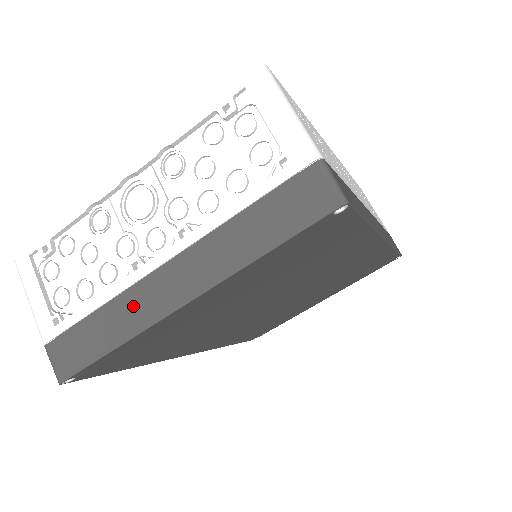
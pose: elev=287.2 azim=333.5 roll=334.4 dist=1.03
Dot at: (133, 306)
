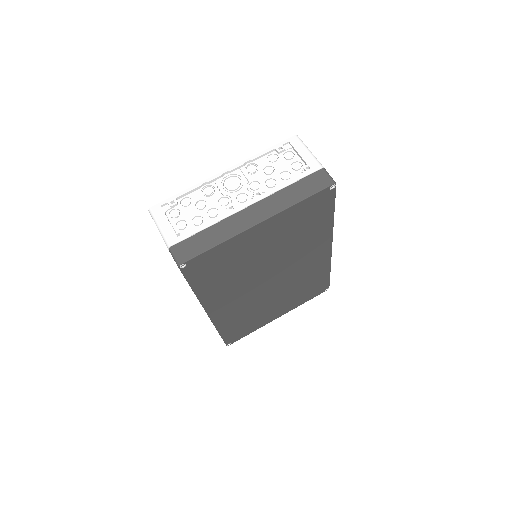
Dot at: (230, 225)
